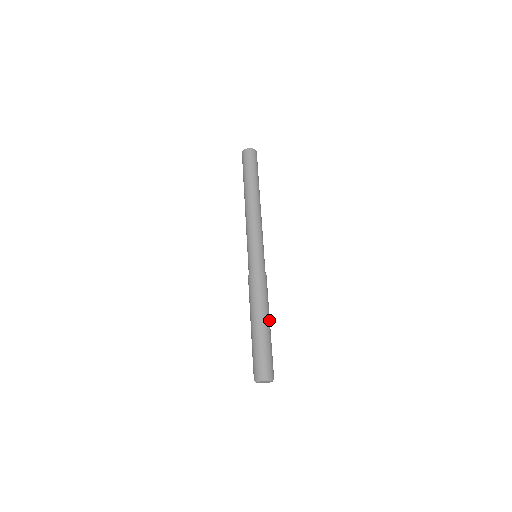
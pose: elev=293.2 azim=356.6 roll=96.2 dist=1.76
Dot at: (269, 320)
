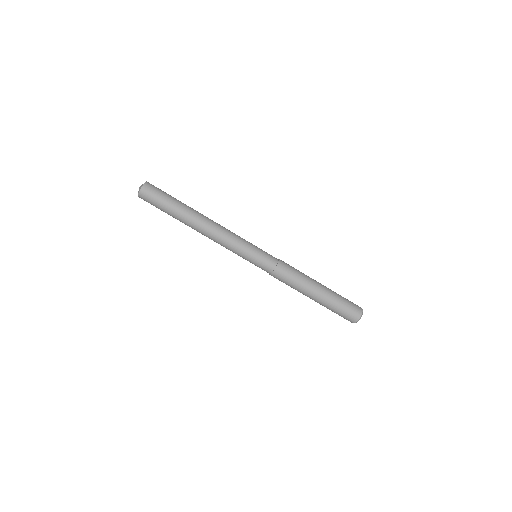
Dot at: (318, 282)
